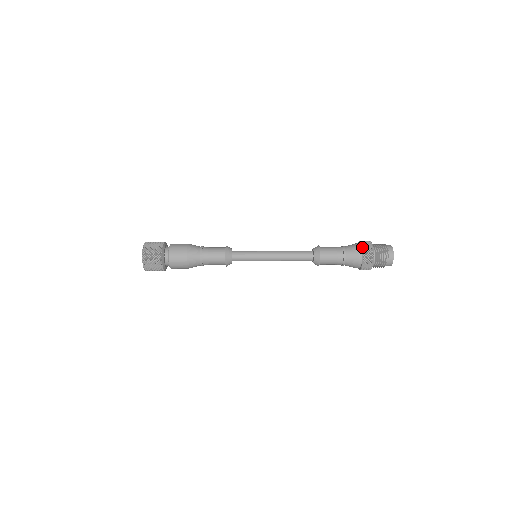
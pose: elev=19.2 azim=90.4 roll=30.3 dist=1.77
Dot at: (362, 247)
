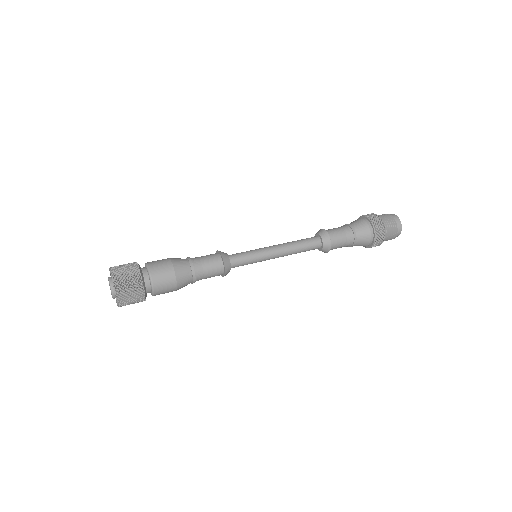
Dot at: (375, 242)
